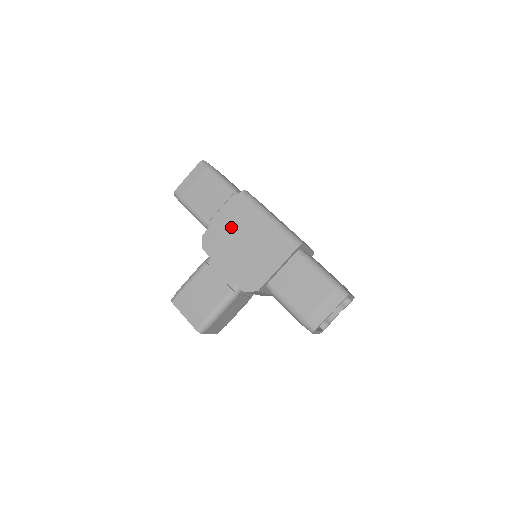
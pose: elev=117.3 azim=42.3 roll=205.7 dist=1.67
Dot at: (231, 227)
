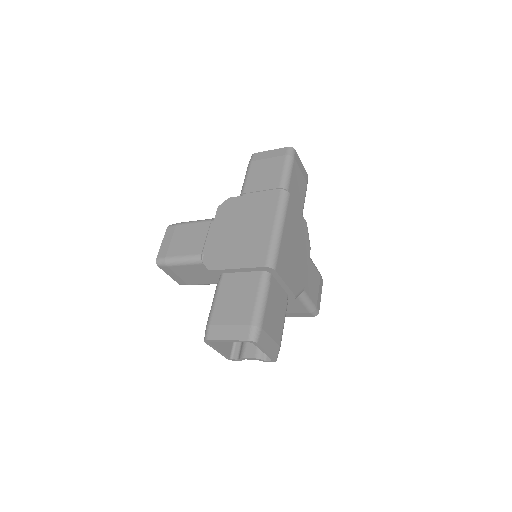
Dot at: (248, 209)
